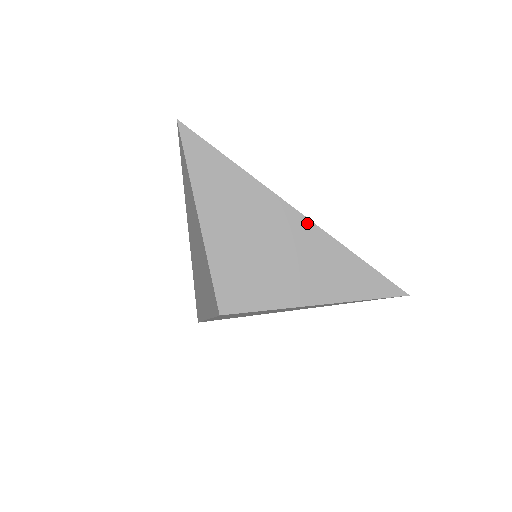
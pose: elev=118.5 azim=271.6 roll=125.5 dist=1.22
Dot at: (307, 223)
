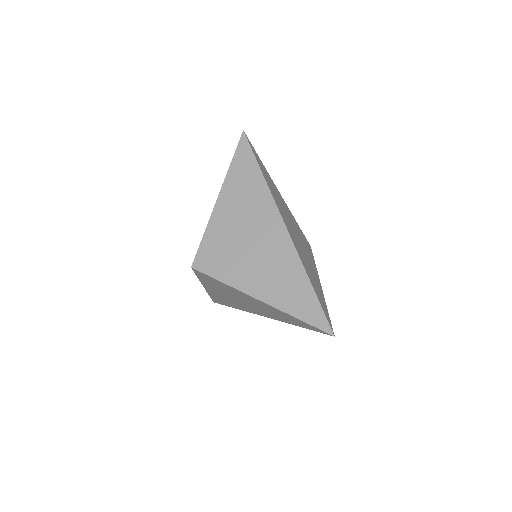
Dot at: (287, 238)
